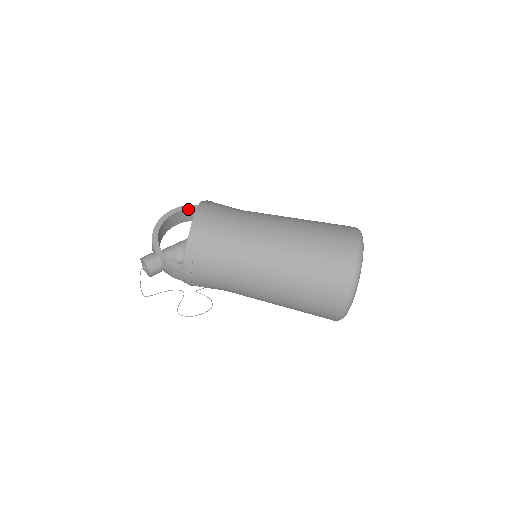
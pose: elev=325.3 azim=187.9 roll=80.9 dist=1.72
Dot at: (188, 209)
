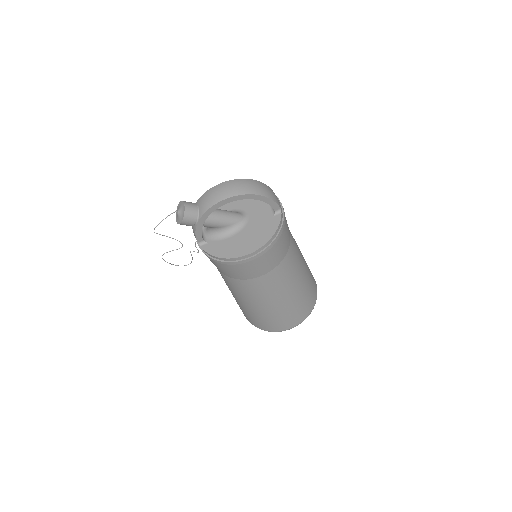
Dot at: (268, 203)
